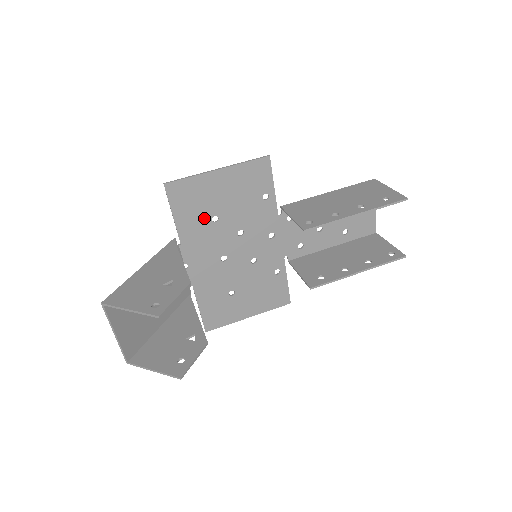
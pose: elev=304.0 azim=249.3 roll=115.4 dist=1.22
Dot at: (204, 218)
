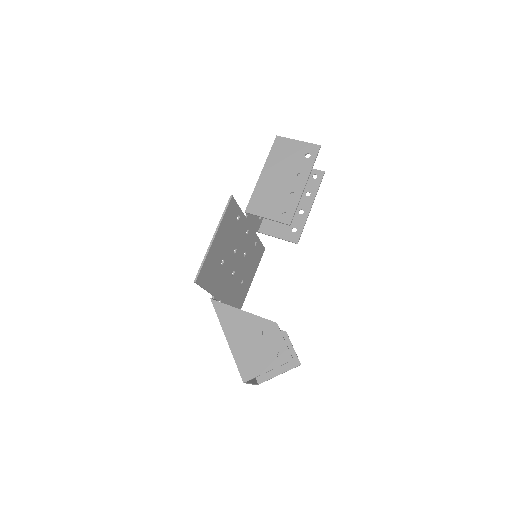
Dot at: (218, 269)
